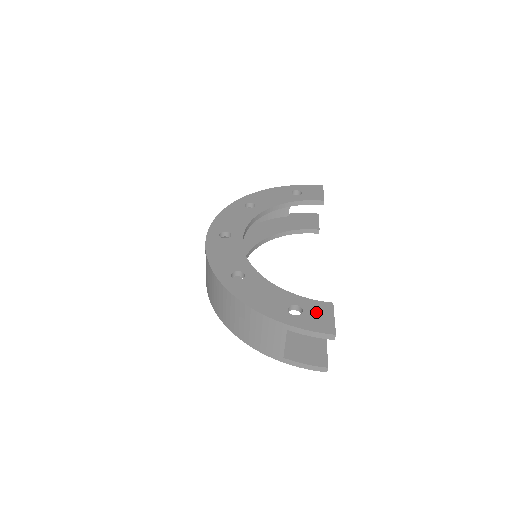
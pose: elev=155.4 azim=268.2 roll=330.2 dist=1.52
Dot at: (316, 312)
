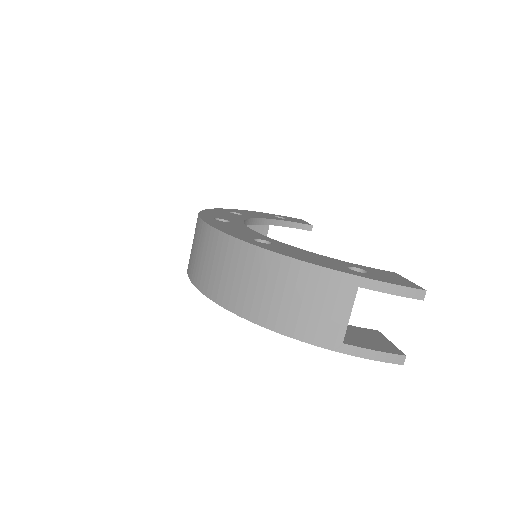
Dot at: (384, 274)
